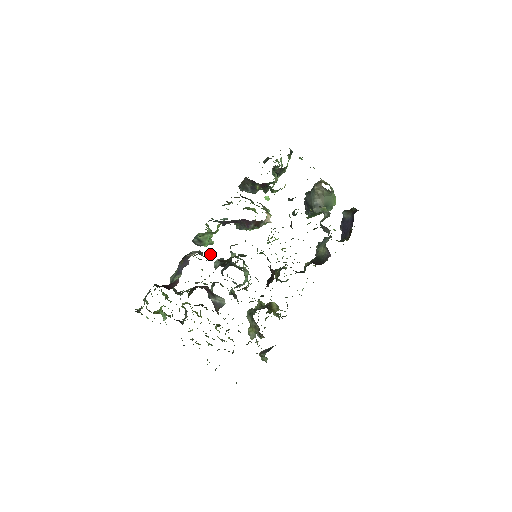
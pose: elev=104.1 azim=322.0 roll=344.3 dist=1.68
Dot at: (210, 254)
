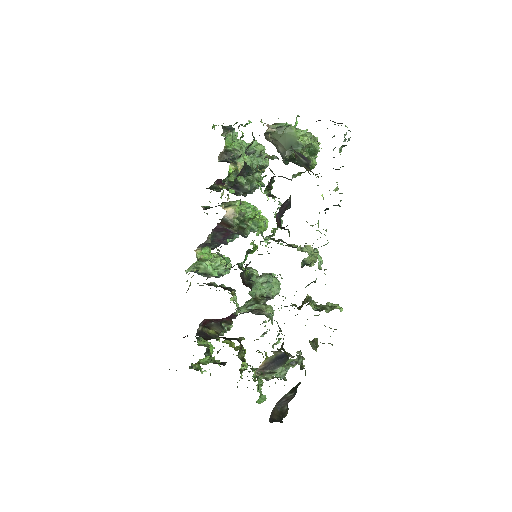
Dot at: (209, 283)
